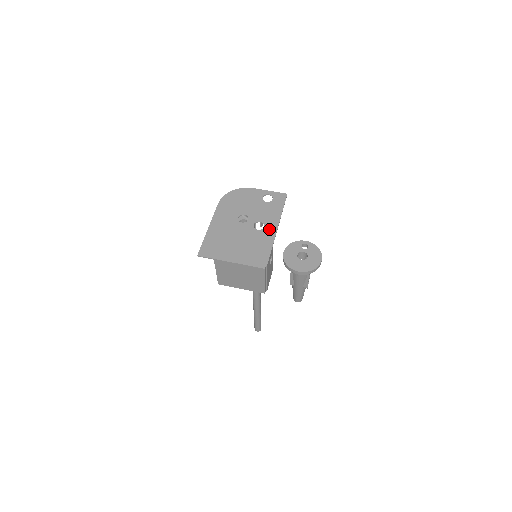
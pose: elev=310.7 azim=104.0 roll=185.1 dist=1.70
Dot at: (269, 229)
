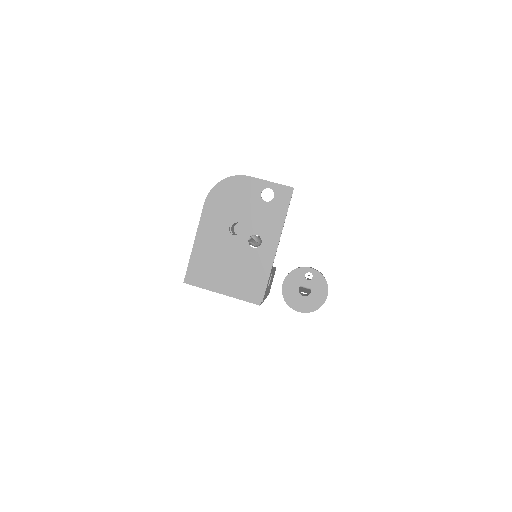
Dot at: (267, 247)
